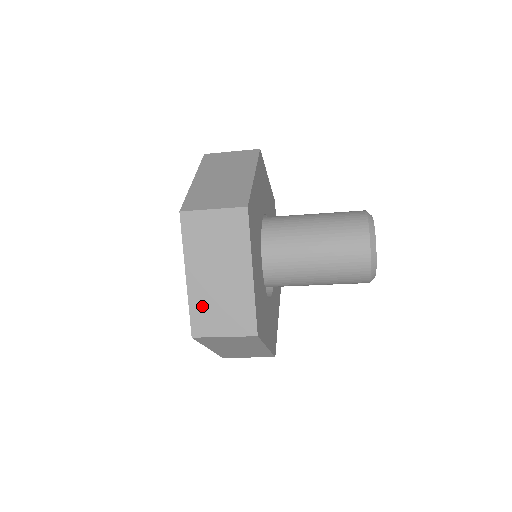
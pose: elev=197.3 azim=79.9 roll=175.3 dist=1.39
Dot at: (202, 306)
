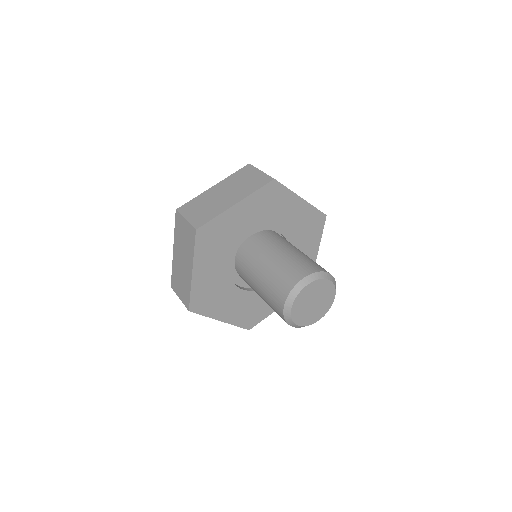
Dot at: (175, 273)
